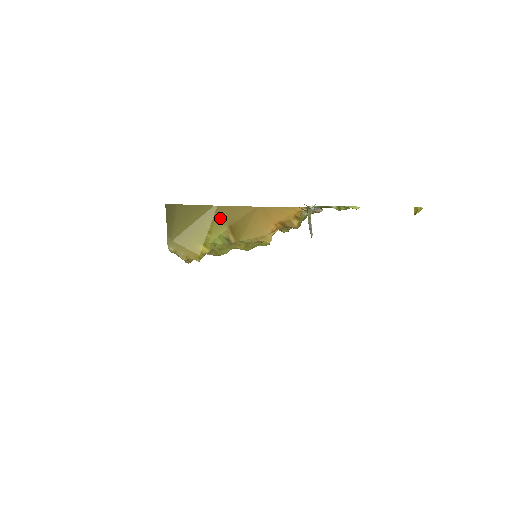
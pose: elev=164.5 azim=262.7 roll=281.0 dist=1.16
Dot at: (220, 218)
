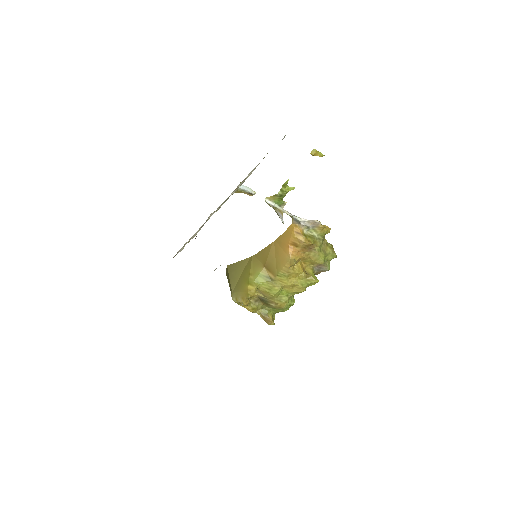
Dot at: (256, 263)
